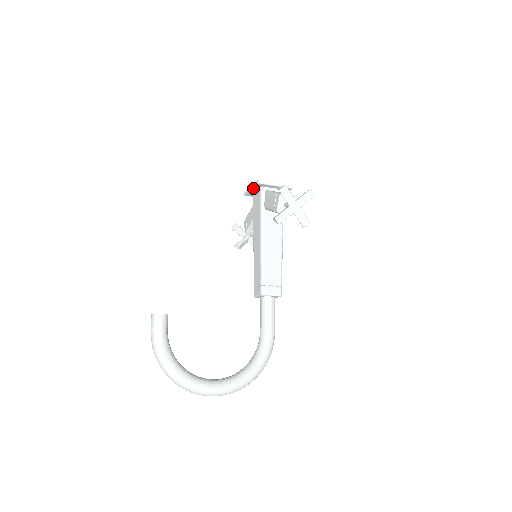
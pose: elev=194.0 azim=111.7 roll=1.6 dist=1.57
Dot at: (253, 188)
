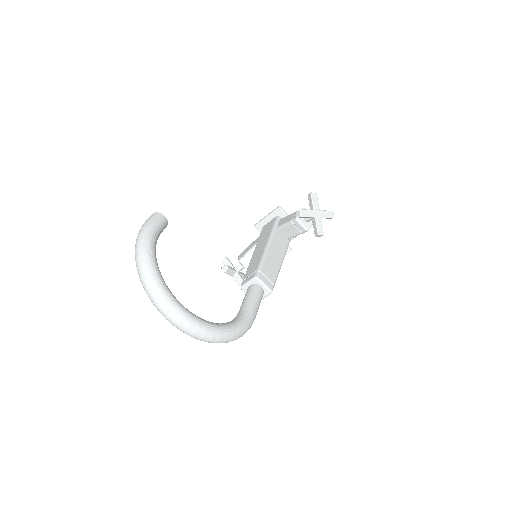
Dot at: (269, 215)
